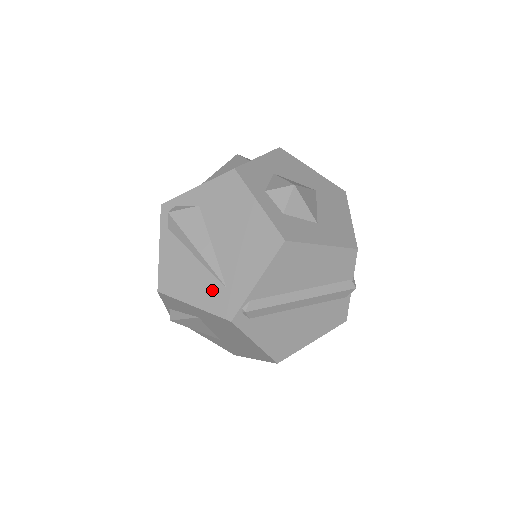
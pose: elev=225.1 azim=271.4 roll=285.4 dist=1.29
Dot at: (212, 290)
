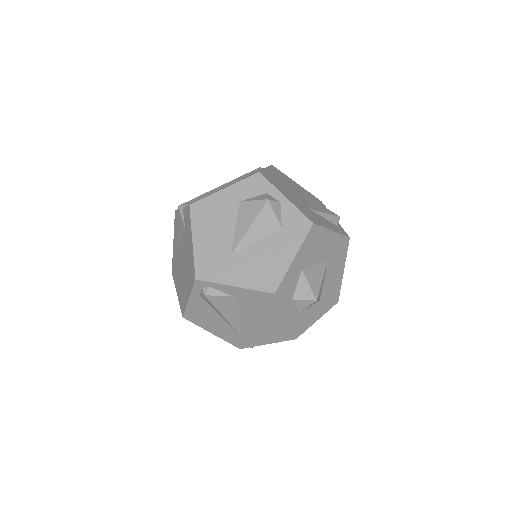
Dot at: (230, 334)
